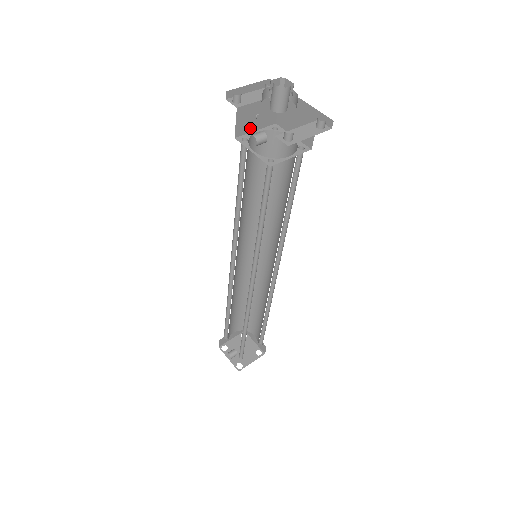
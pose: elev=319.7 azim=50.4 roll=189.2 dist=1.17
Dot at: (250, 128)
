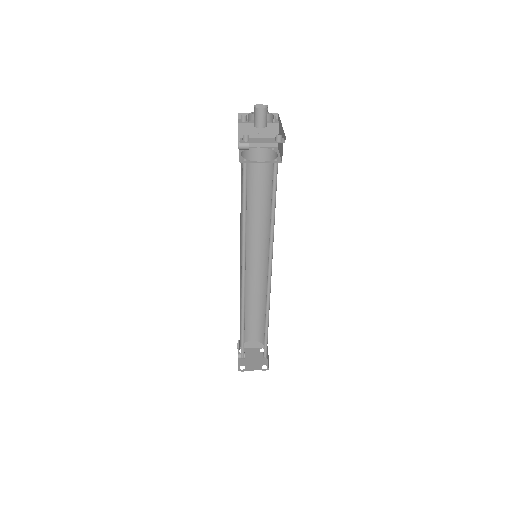
Dot at: (253, 143)
